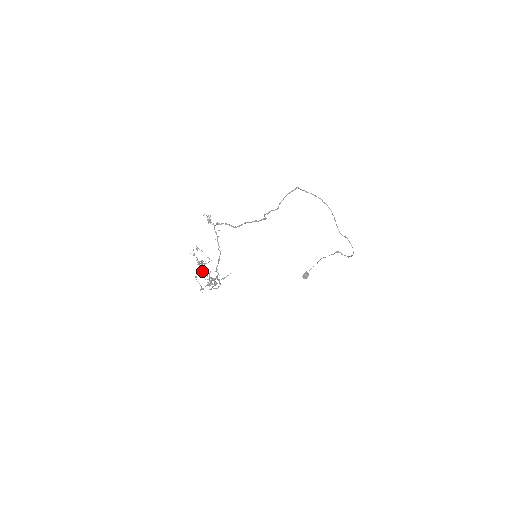
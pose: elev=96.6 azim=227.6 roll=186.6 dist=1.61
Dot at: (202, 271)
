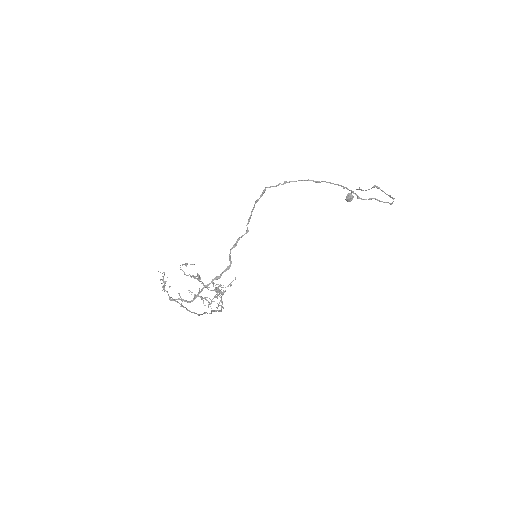
Dot at: (198, 296)
